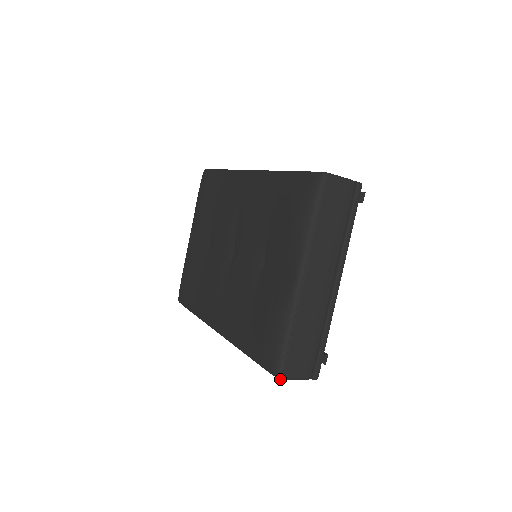
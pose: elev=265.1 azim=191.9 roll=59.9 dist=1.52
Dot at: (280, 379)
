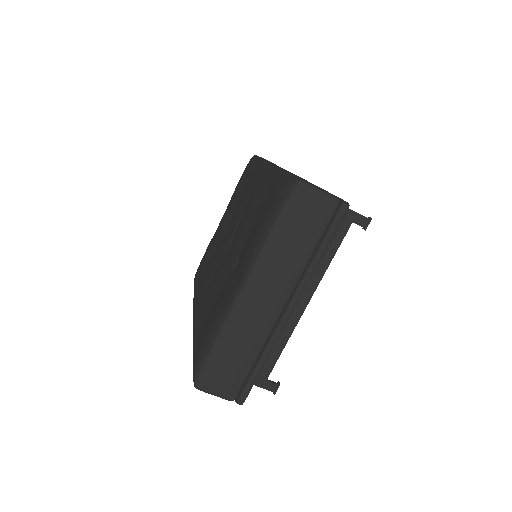
Dot at: (196, 388)
